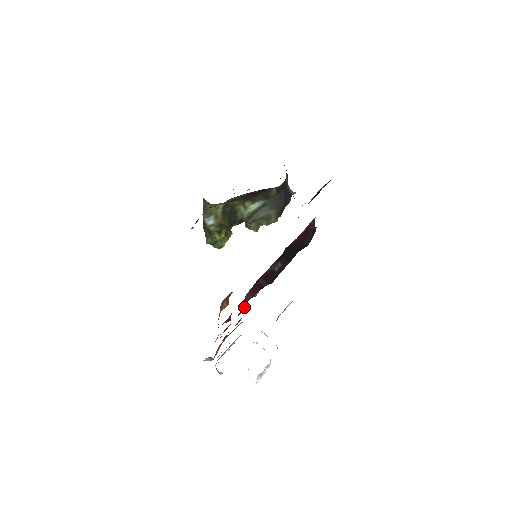
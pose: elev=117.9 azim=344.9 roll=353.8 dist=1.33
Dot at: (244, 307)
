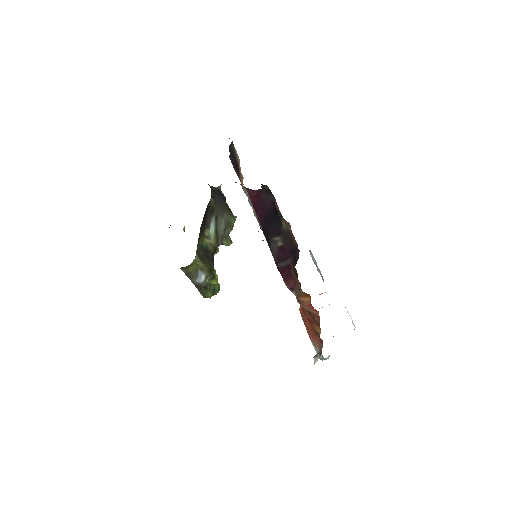
Dot at: occluded
